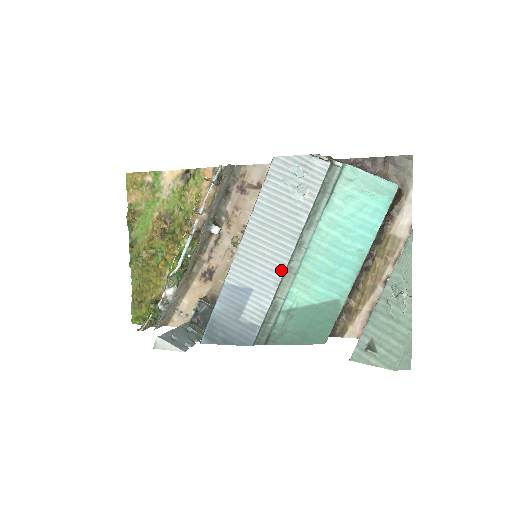
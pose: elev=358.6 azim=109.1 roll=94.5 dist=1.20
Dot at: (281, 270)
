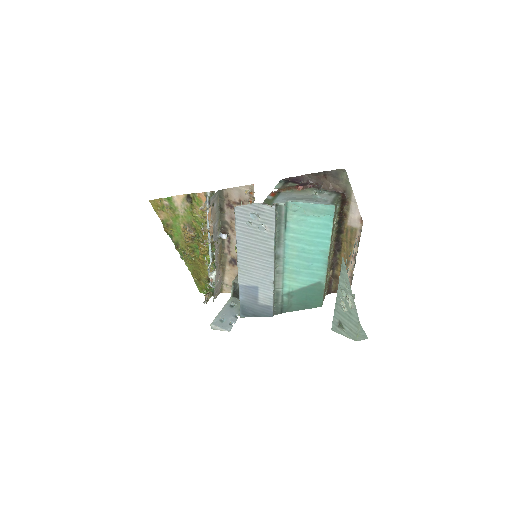
Dot at: (271, 275)
